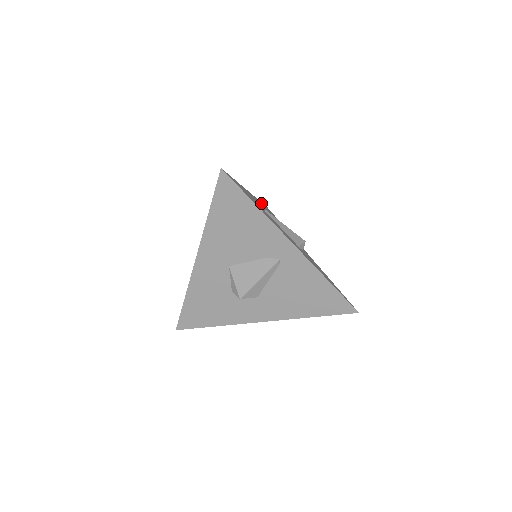
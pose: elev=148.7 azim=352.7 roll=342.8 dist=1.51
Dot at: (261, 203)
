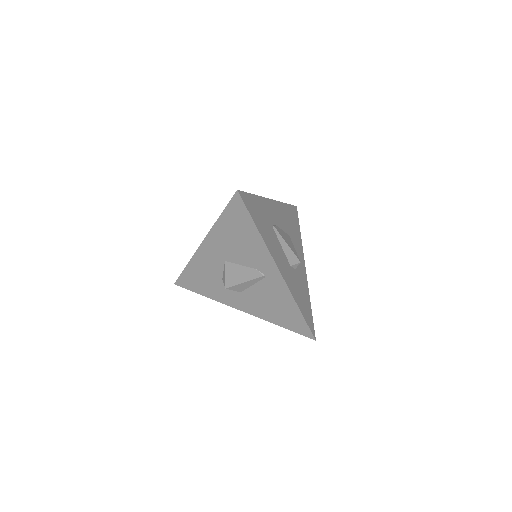
Dot at: (284, 208)
